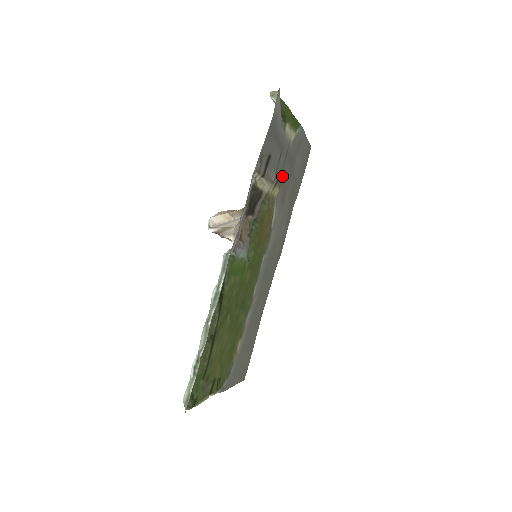
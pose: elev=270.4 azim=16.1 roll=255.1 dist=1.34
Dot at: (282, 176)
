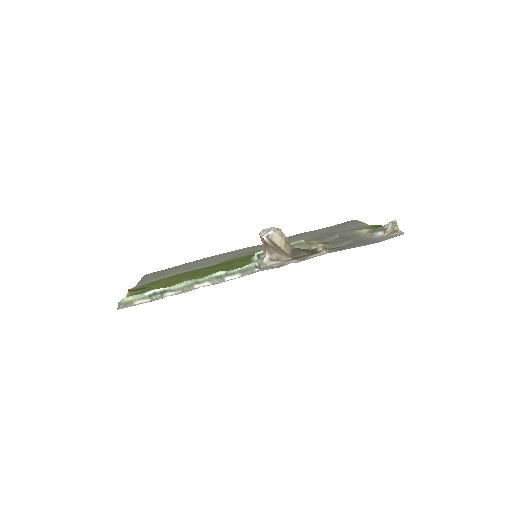
Dot at: (328, 240)
